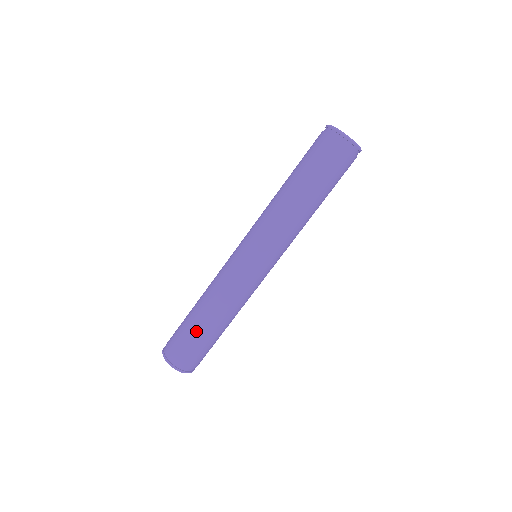
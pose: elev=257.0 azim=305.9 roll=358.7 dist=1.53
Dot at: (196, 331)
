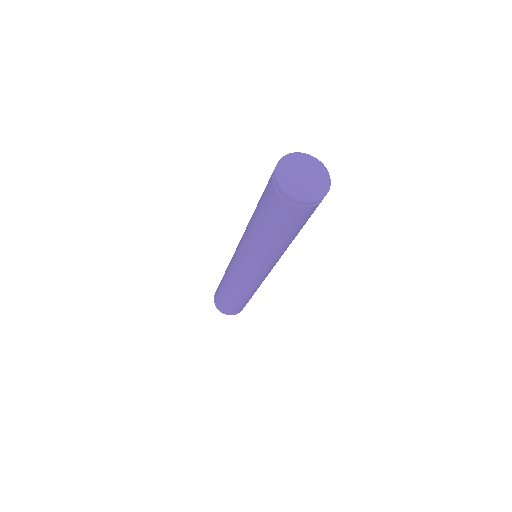
Dot at: (230, 302)
